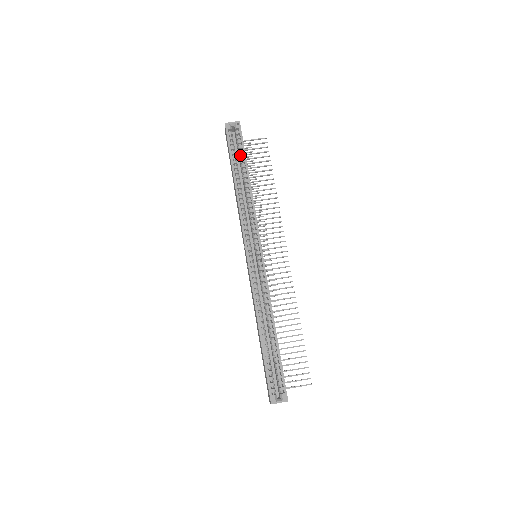
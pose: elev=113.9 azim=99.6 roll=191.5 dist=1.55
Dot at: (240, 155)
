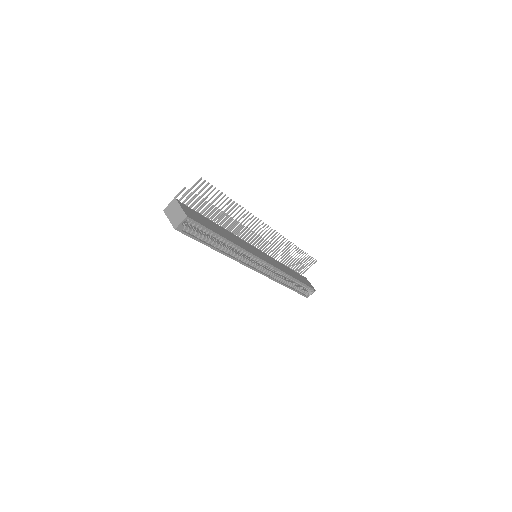
Dot at: occluded
